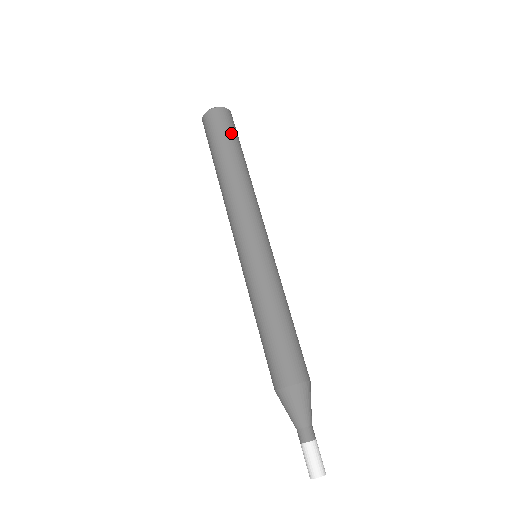
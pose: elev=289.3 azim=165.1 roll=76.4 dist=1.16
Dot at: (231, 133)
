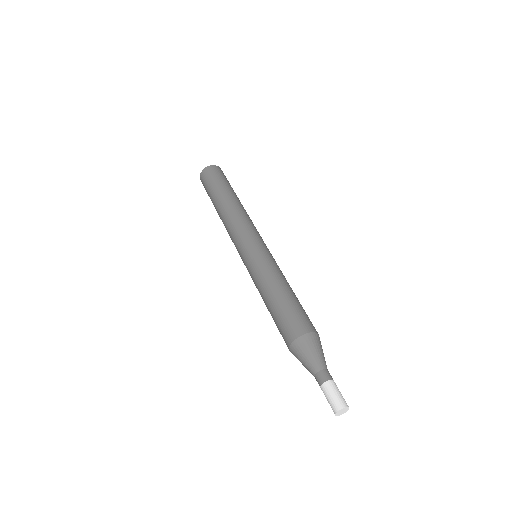
Dot at: (213, 182)
